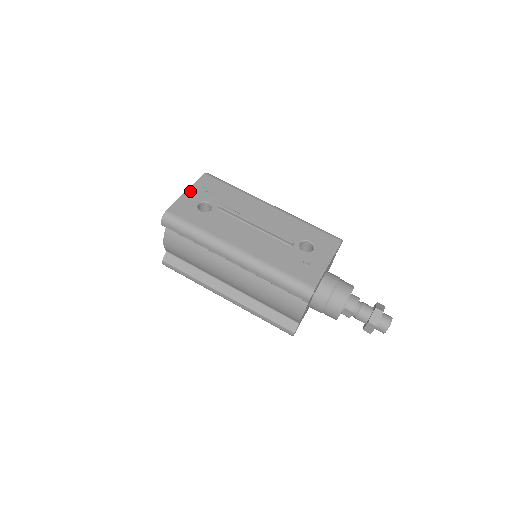
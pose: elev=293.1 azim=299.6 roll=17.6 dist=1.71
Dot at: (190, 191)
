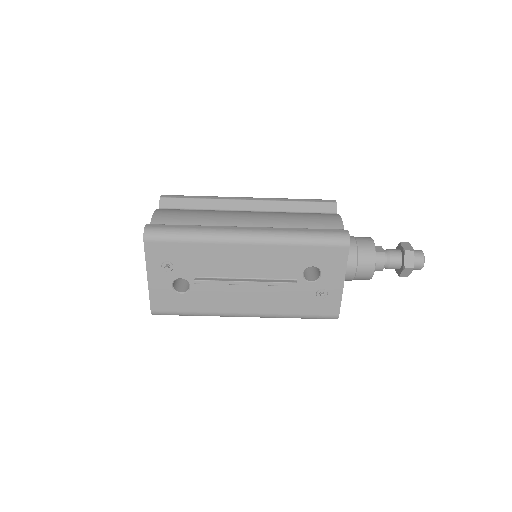
Dot at: (151, 276)
